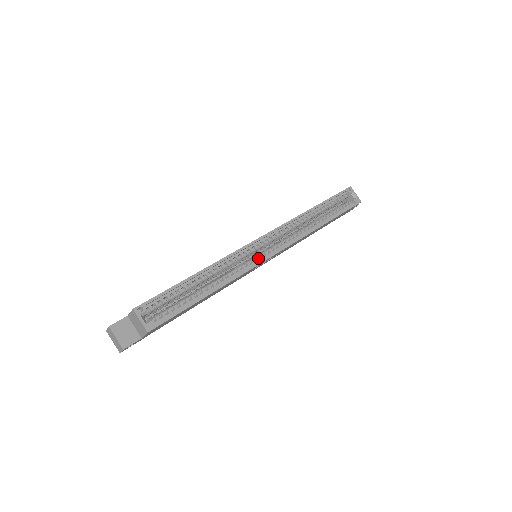
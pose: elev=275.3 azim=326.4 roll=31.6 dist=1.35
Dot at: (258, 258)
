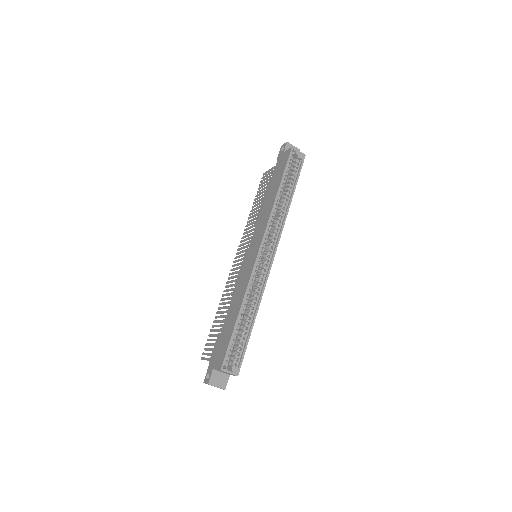
Dot at: (266, 267)
